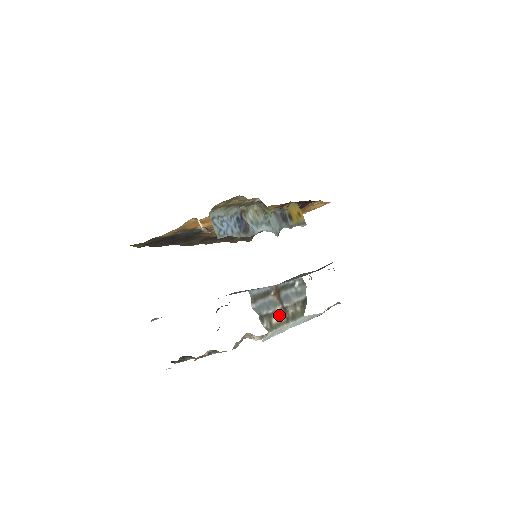
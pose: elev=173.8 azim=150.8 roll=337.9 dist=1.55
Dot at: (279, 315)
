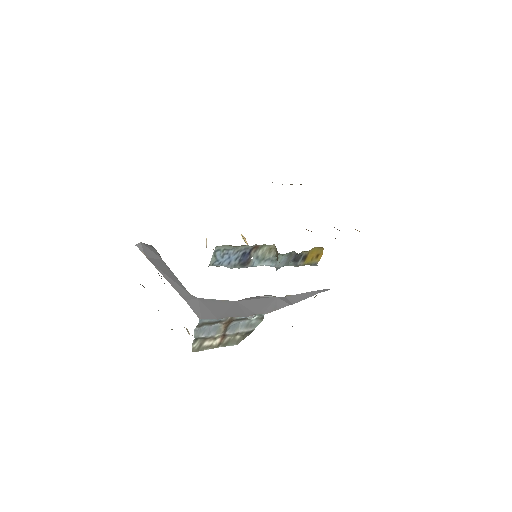
Dot at: (214, 340)
